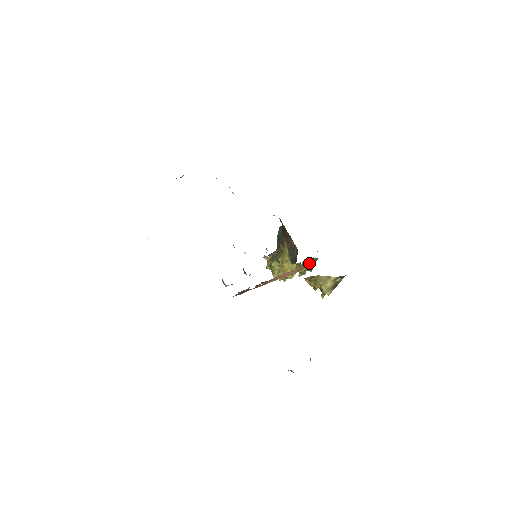
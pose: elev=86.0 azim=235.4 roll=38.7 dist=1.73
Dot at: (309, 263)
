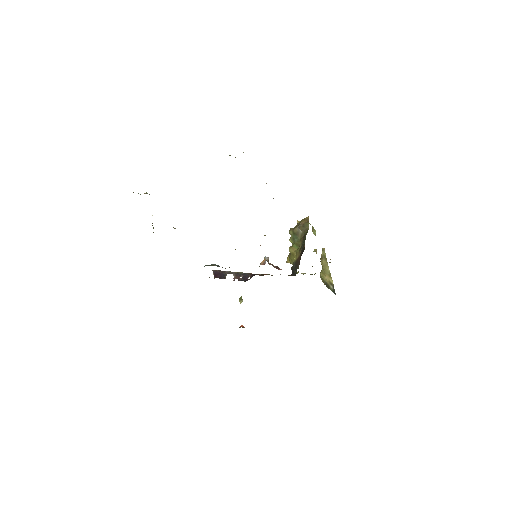
Dot at: occluded
